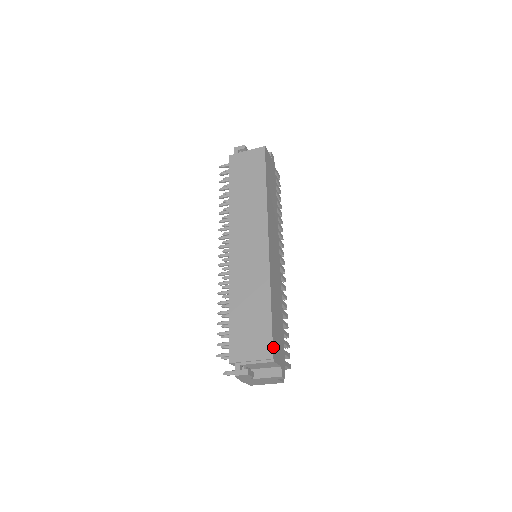
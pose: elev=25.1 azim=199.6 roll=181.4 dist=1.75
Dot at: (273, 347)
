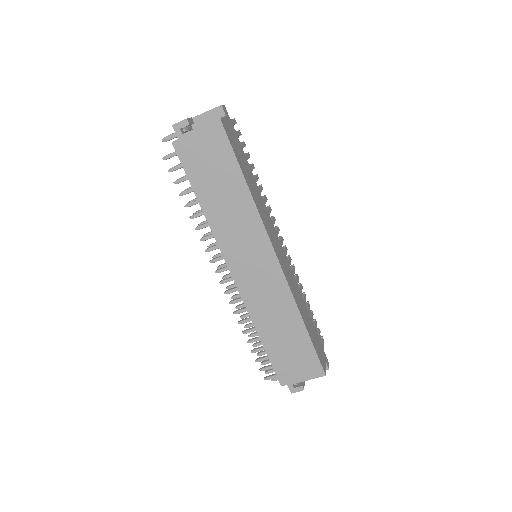
Dot at: (321, 364)
